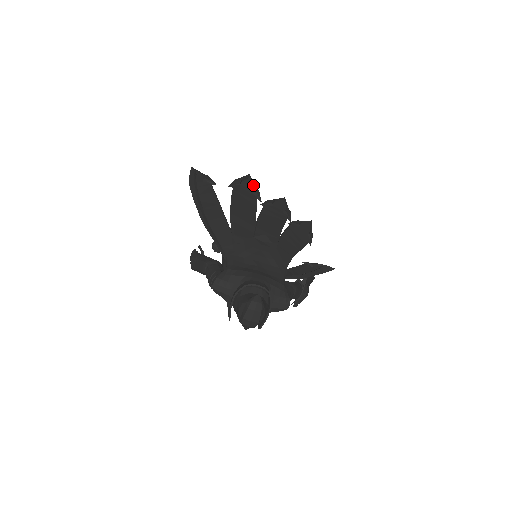
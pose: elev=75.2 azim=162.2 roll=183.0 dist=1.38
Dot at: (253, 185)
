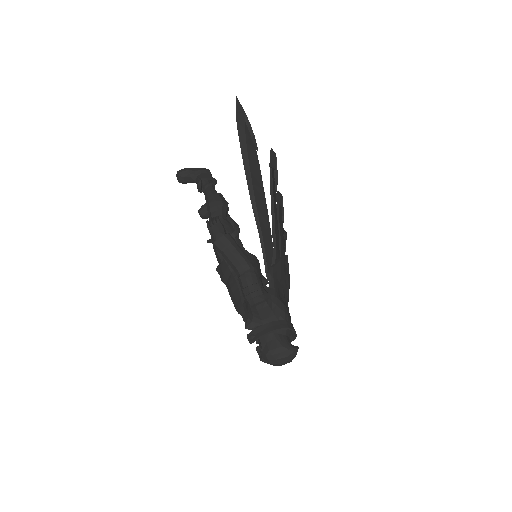
Dot at: (275, 170)
